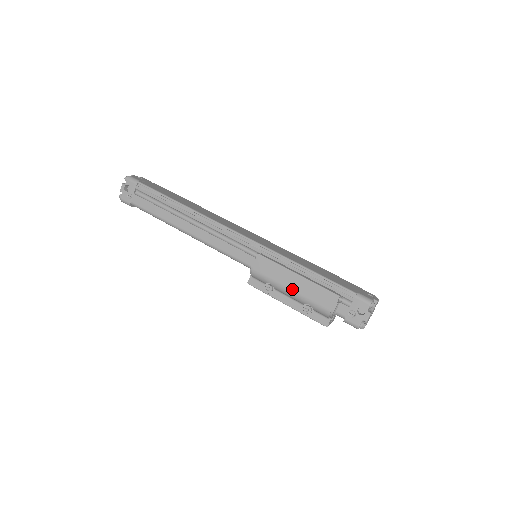
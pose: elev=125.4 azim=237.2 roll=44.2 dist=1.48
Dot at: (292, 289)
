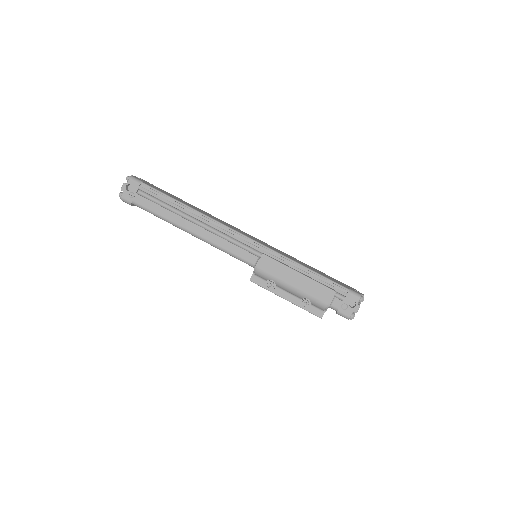
Dot at: (293, 285)
